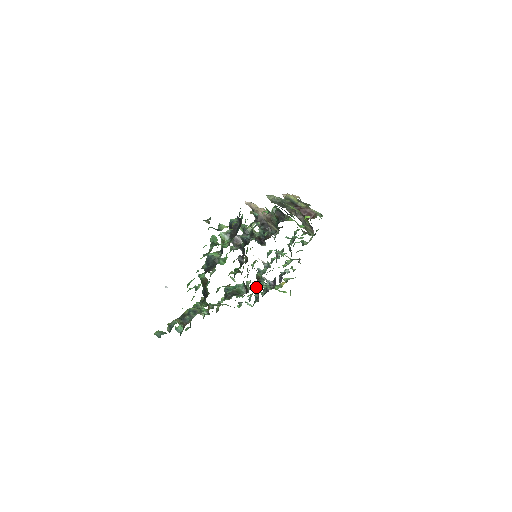
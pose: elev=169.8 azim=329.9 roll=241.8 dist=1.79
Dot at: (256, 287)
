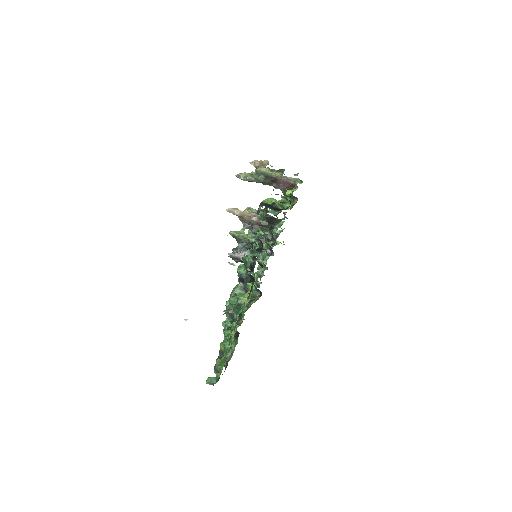
Dot at: (258, 266)
